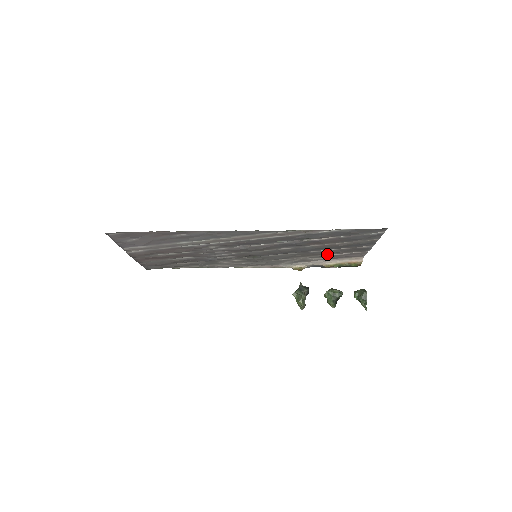
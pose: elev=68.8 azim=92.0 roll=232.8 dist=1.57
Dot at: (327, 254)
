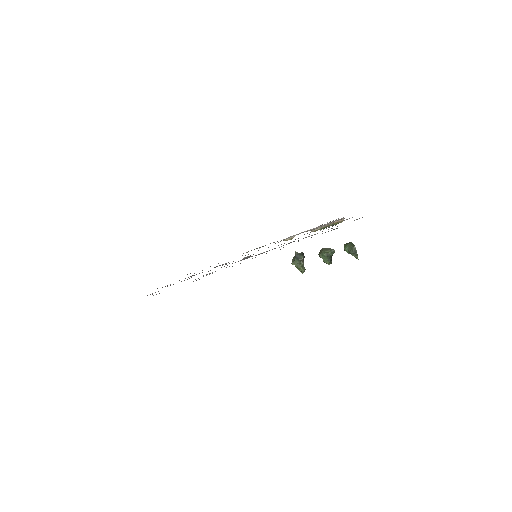
Dot at: (314, 229)
